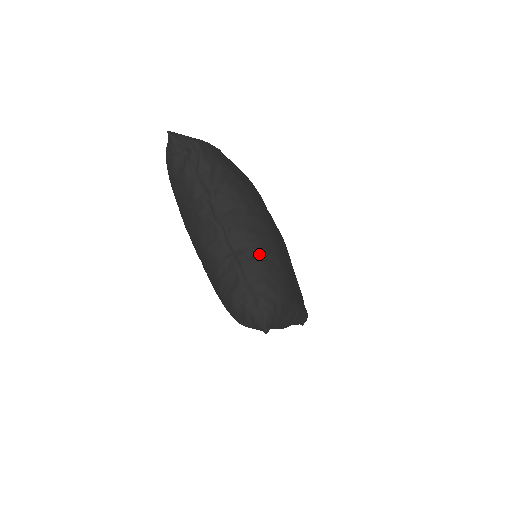
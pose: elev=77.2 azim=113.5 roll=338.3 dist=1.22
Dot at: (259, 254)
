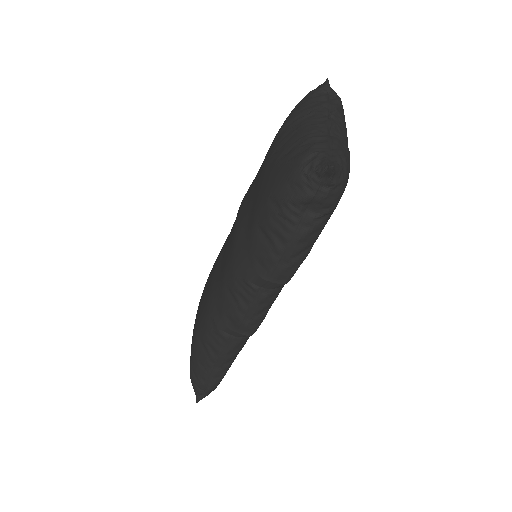
Dot at: (346, 151)
